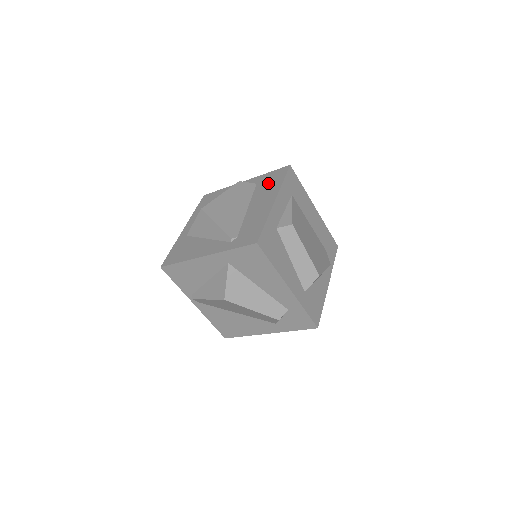
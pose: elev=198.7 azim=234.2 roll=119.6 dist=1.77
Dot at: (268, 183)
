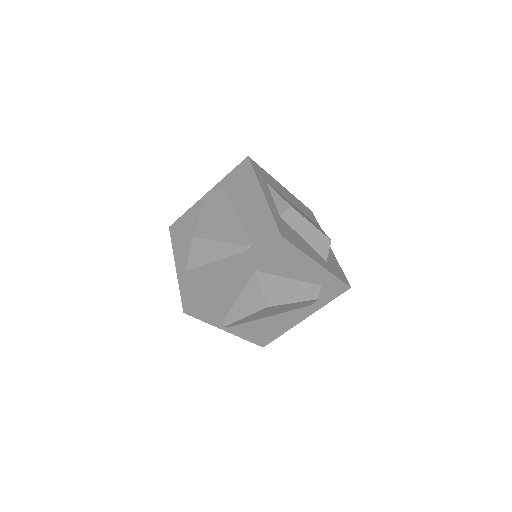
Dot at: (239, 182)
